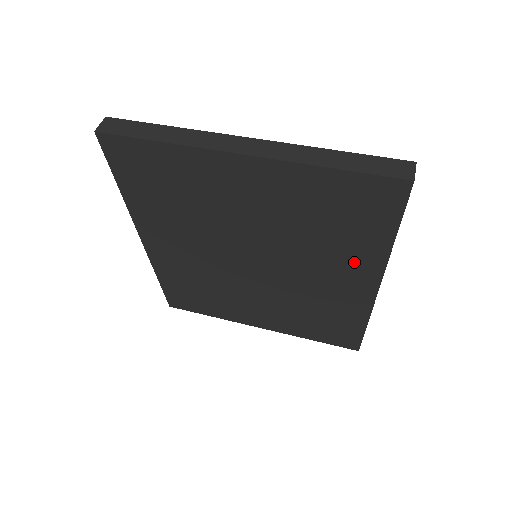
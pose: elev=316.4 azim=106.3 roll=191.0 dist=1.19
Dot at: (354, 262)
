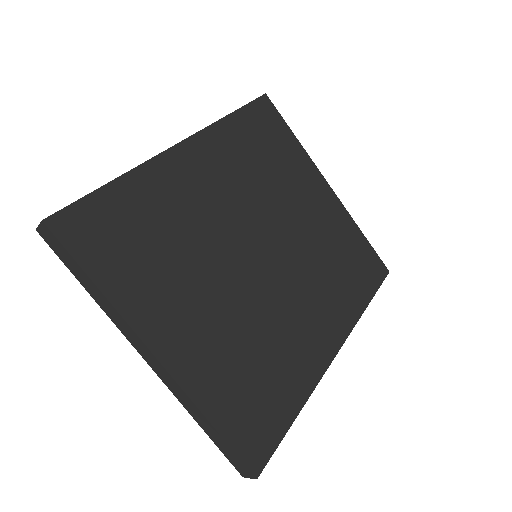
Dot at: occluded
